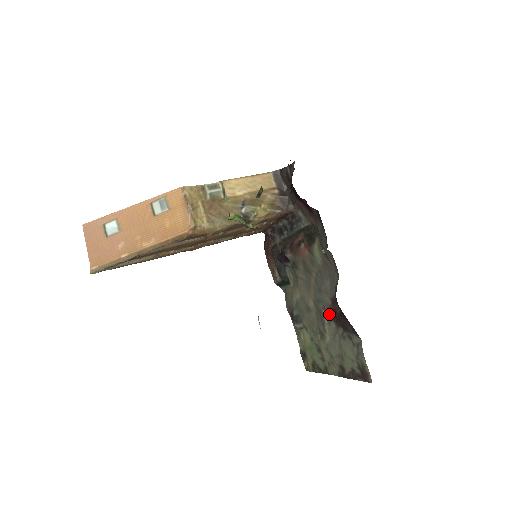
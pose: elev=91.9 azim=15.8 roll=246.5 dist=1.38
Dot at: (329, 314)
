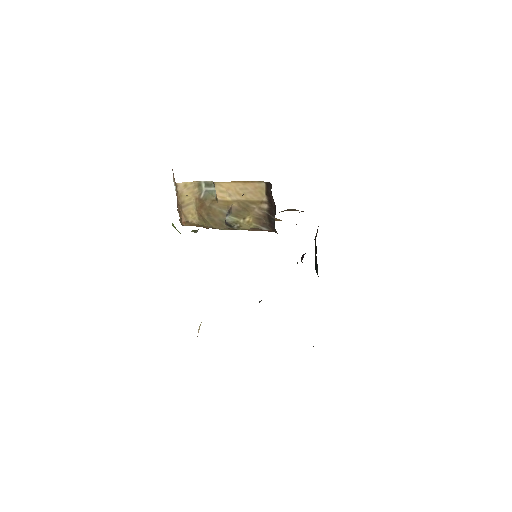
Dot at: occluded
